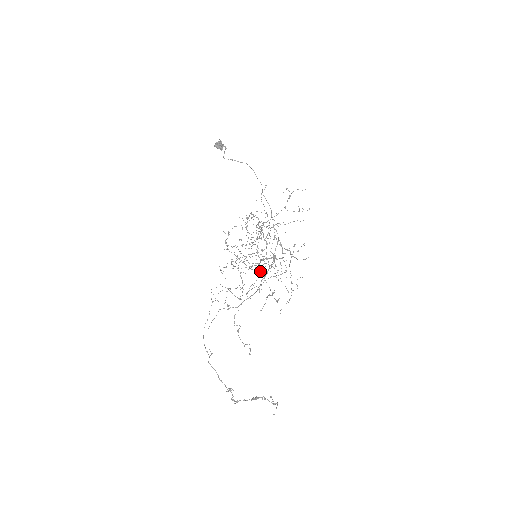
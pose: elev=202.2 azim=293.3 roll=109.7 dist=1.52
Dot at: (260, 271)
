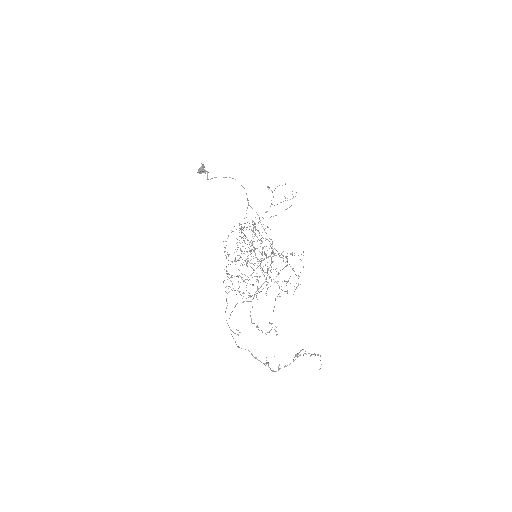
Dot at: (263, 270)
